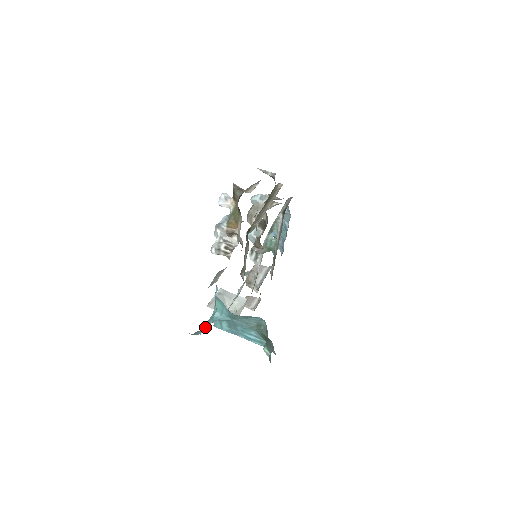
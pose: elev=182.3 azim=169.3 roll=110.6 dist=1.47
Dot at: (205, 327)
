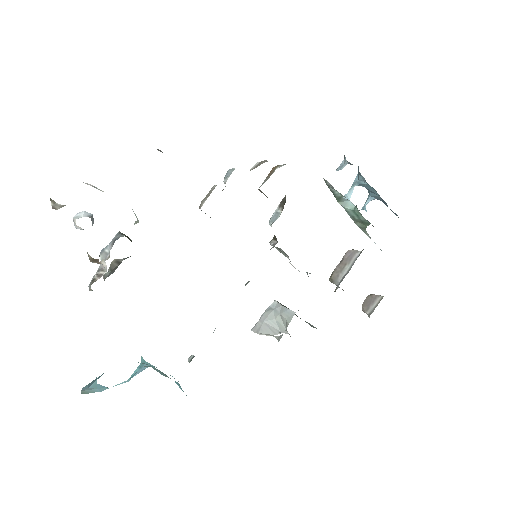
Dot at: (129, 378)
